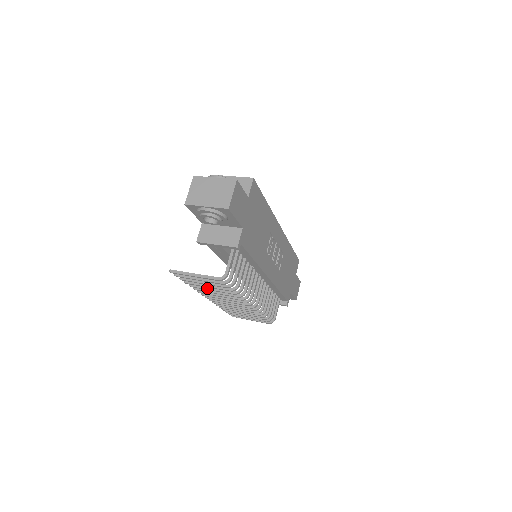
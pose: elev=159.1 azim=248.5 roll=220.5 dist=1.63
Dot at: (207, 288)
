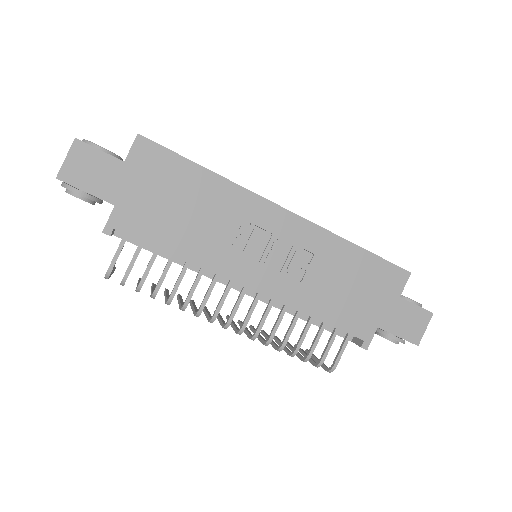
Dot at: (165, 294)
